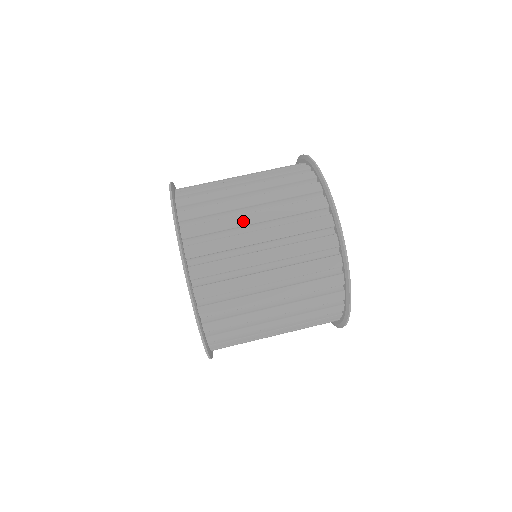
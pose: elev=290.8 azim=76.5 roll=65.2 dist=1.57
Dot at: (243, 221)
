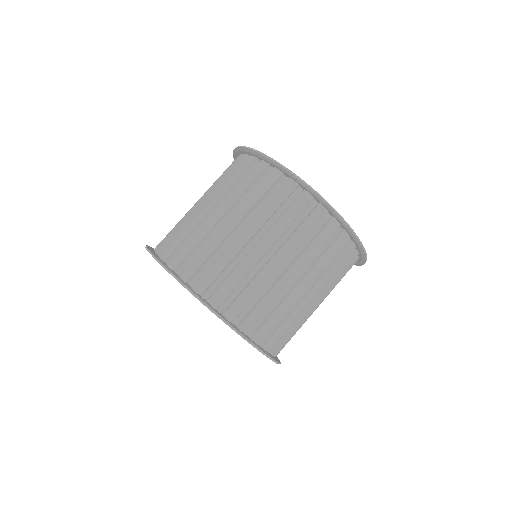
Dot at: (194, 211)
